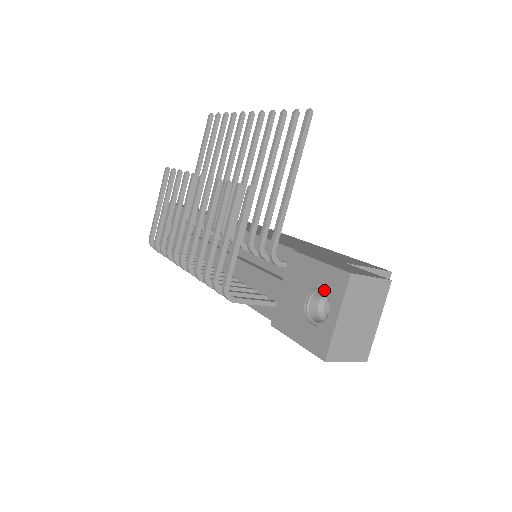
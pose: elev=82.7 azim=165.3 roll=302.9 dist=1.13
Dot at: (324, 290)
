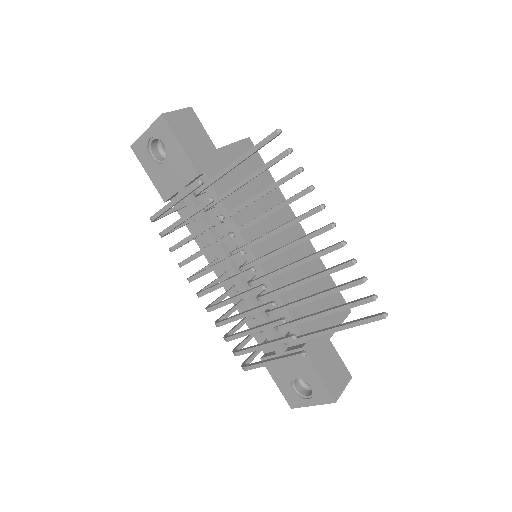
Dot at: (313, 389)
